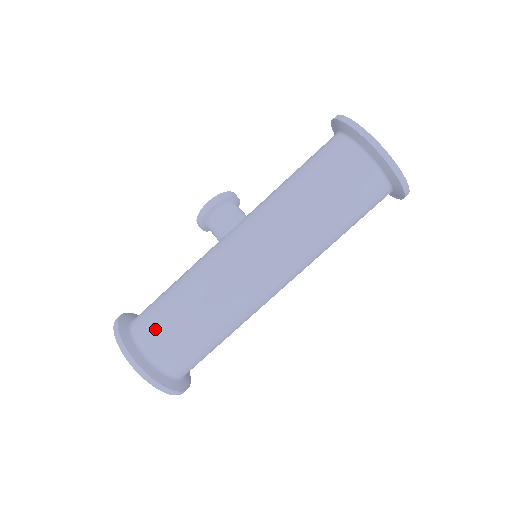
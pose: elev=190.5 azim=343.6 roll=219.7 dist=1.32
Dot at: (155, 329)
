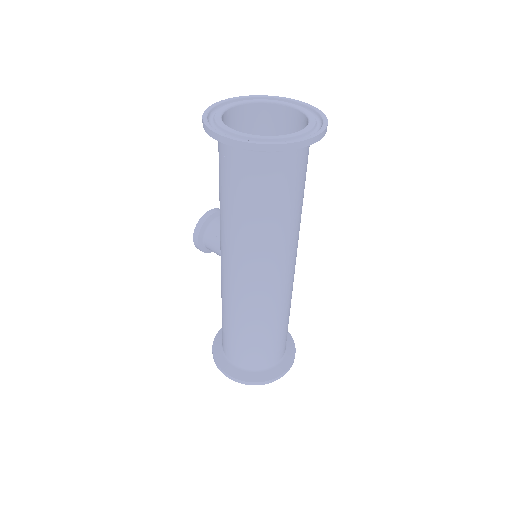
Dot at: (230, 349)
